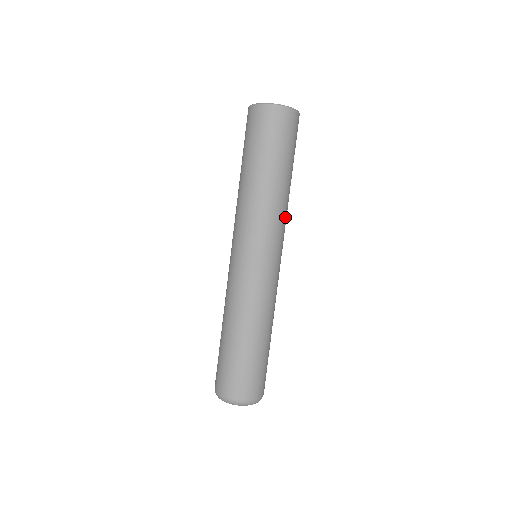
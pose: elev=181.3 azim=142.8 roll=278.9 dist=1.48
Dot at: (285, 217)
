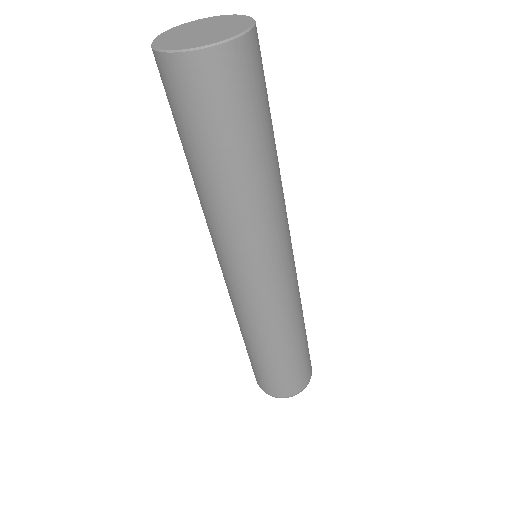
Dot at: (281, 210)
